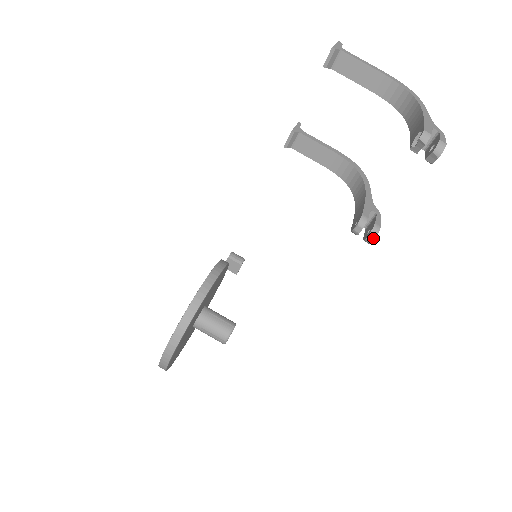
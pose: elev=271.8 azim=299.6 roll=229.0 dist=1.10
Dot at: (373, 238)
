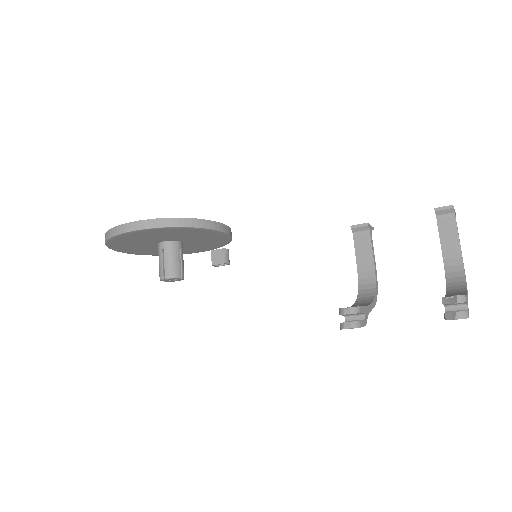
Dot at: (349, 327)
